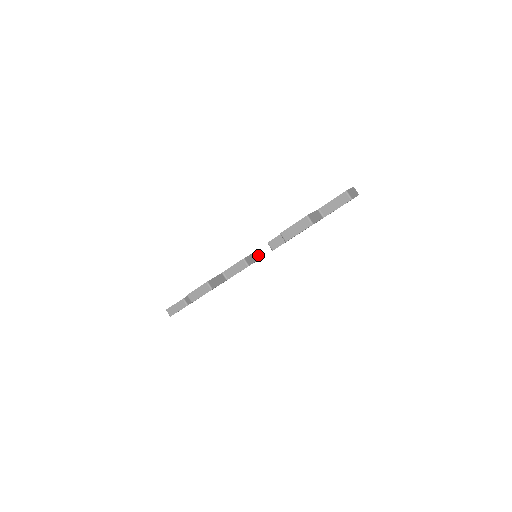
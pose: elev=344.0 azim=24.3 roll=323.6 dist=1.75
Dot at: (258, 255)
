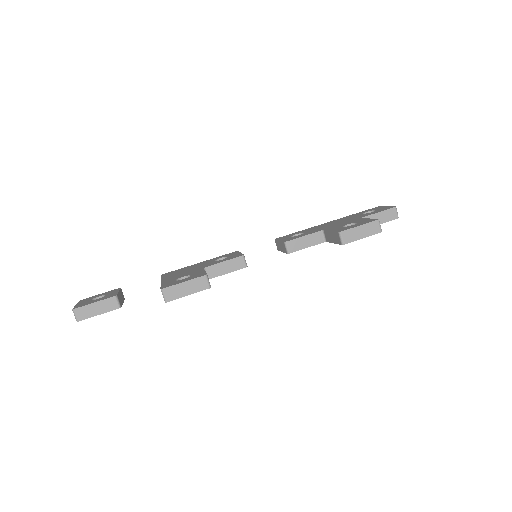
Dot at: occluded
